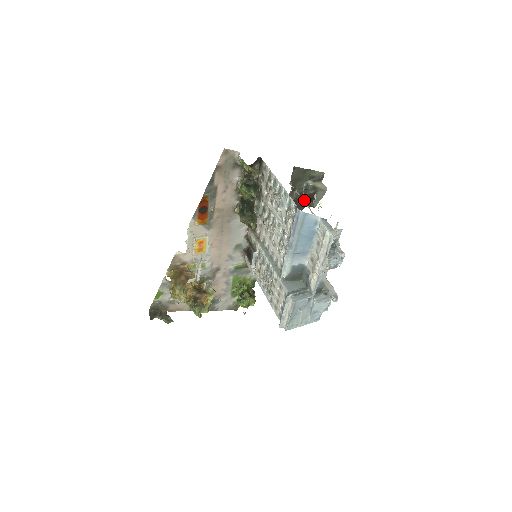
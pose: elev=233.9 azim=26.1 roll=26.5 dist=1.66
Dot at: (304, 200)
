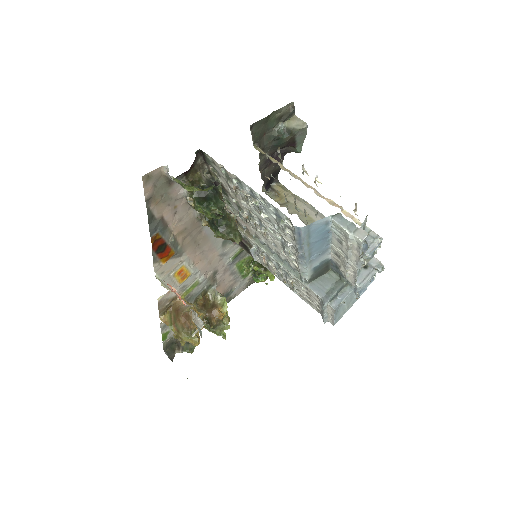
Dot at: occluded
